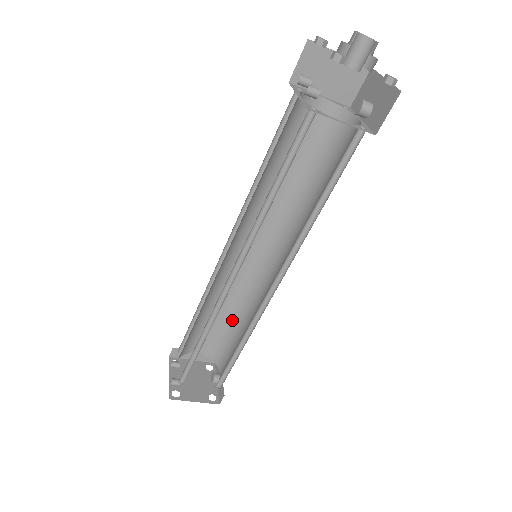
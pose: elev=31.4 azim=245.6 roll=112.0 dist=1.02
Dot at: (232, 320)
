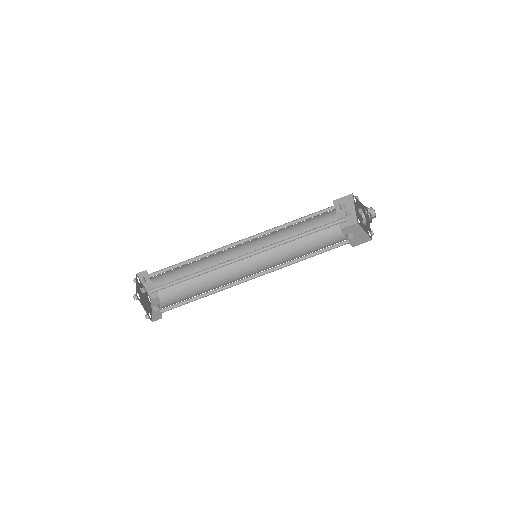
Dot at: (198, 280)
